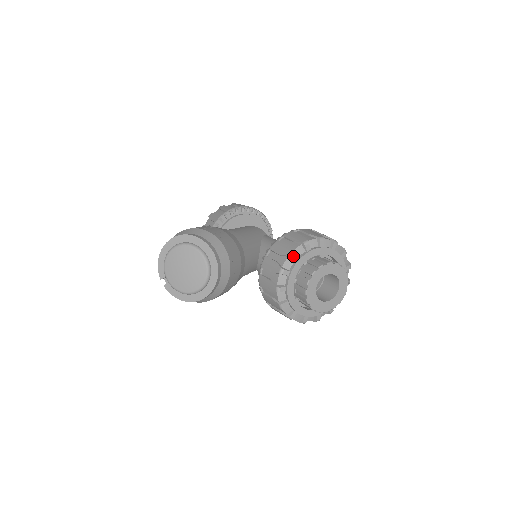
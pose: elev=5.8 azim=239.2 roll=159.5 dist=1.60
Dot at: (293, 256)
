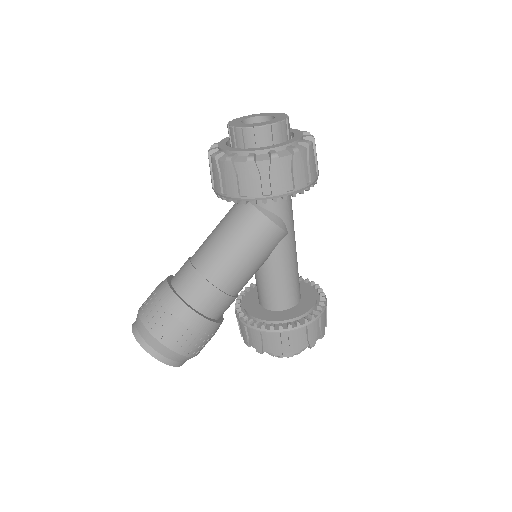
Dot at: (261, 353)
